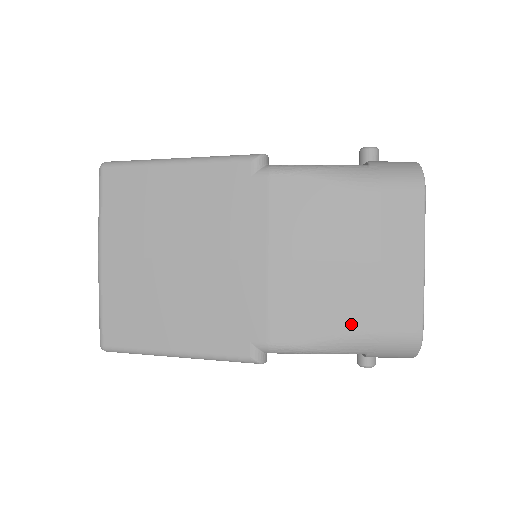
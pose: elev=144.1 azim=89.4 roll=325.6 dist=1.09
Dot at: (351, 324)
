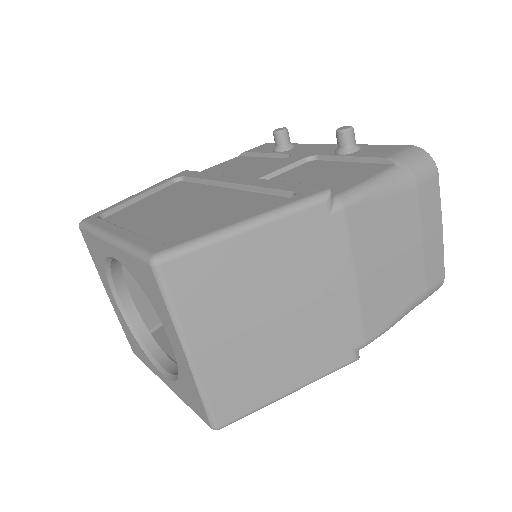
Dot at: (411, 296)
